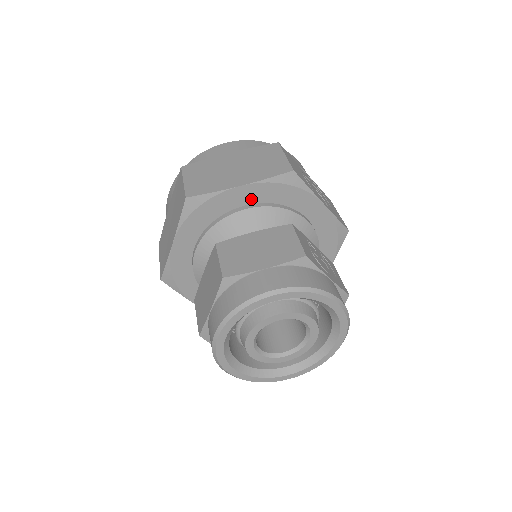
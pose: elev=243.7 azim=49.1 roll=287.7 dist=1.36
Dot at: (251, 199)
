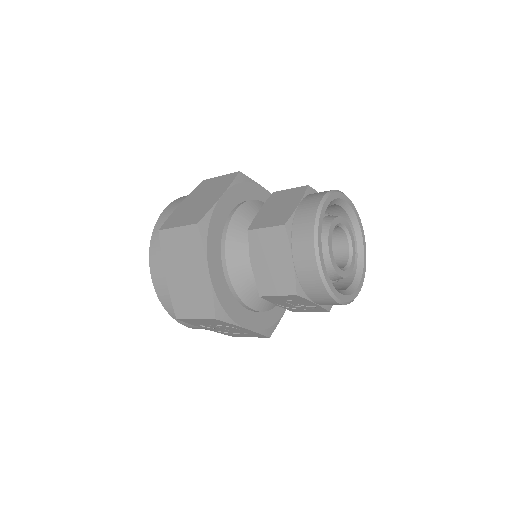
Dot at: (232, 204)
